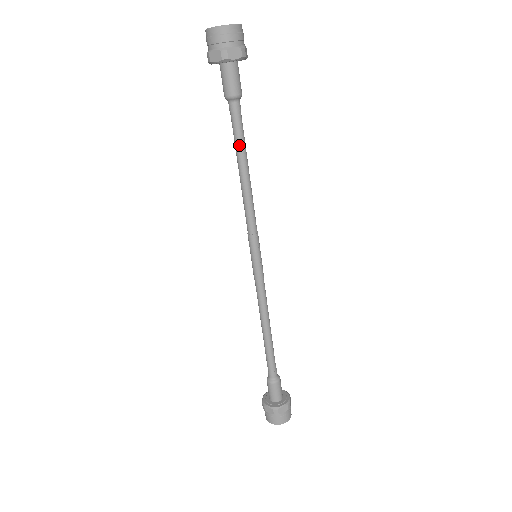
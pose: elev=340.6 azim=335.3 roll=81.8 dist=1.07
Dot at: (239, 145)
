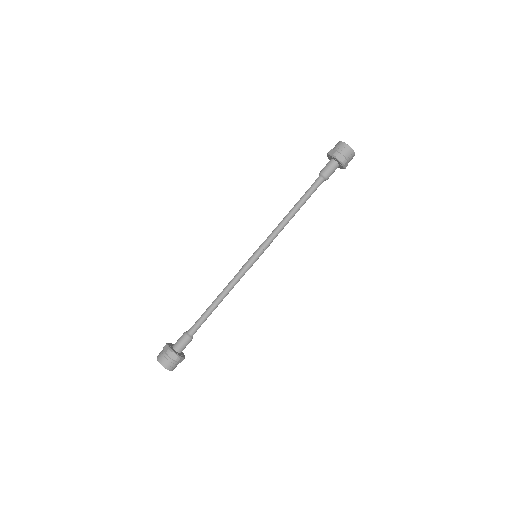
Dot at: (304, 197)
